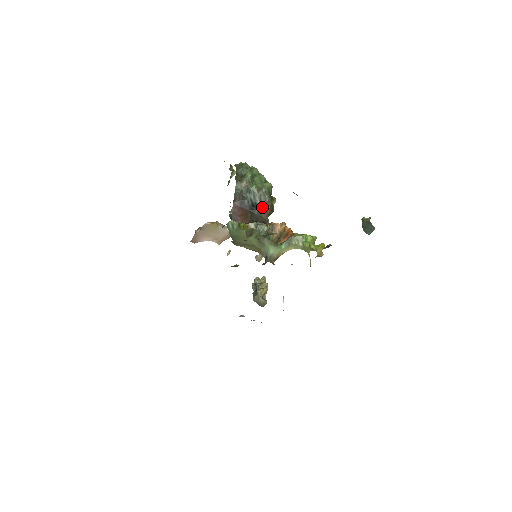
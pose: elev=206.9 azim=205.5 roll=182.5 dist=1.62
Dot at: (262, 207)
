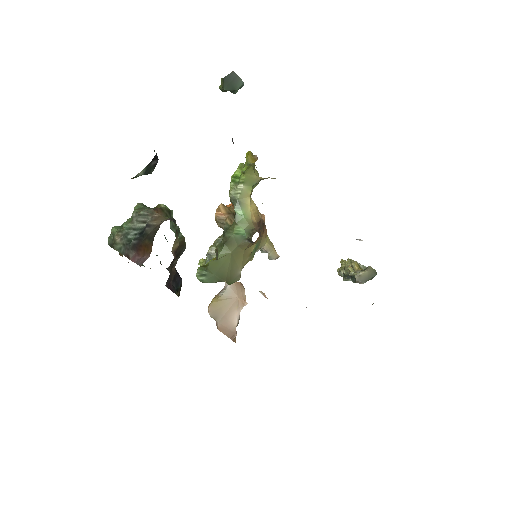
Dot at: (148, 222)
